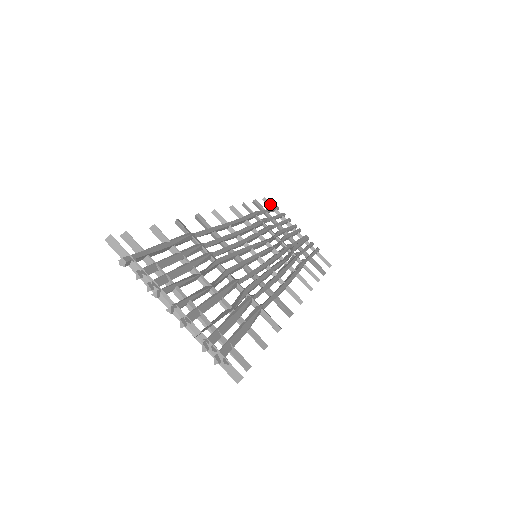
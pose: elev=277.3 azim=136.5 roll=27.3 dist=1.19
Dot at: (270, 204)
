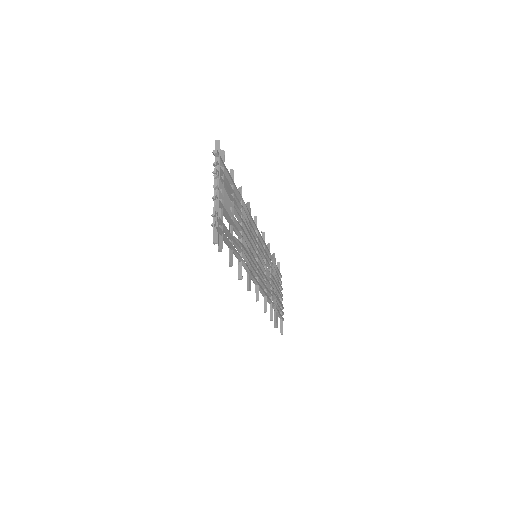
Dot at: (279, 269)
